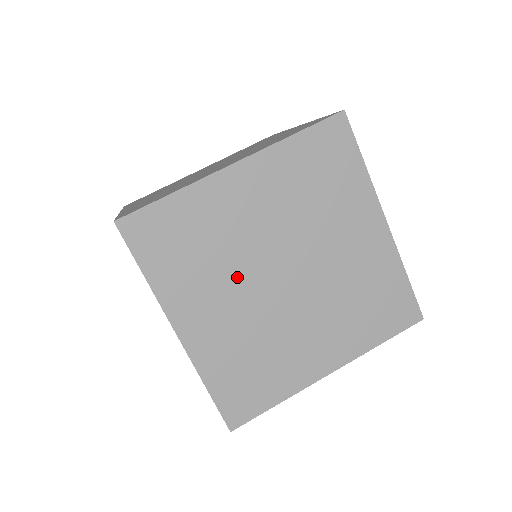
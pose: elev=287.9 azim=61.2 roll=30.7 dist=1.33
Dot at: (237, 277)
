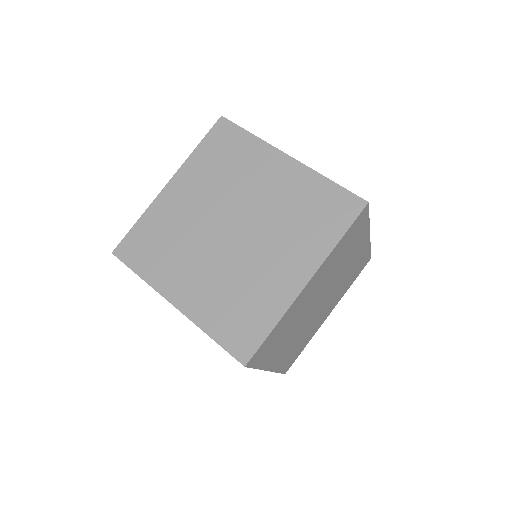
Dot at: (299, 325)
